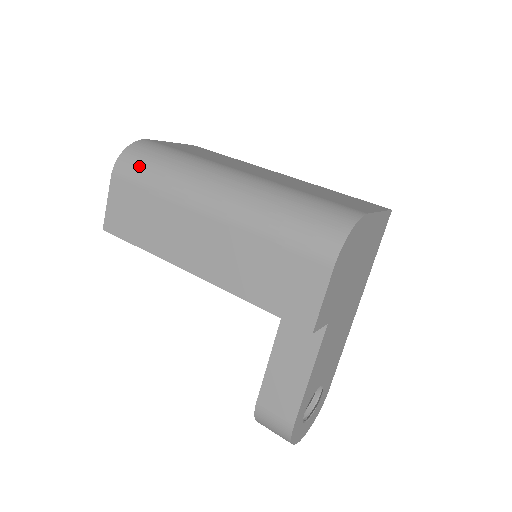
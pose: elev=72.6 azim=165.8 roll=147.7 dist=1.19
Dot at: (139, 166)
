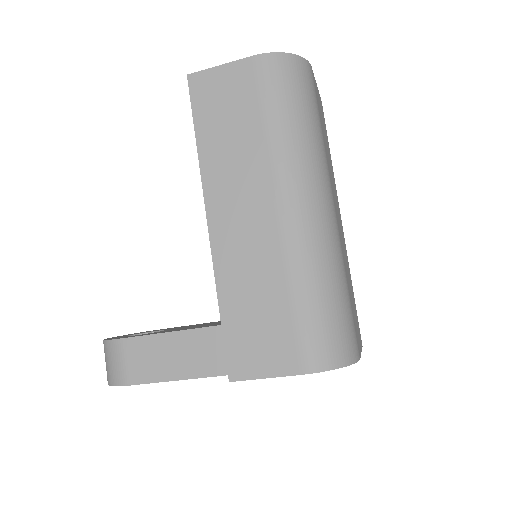
Dot at: (283, 89)
